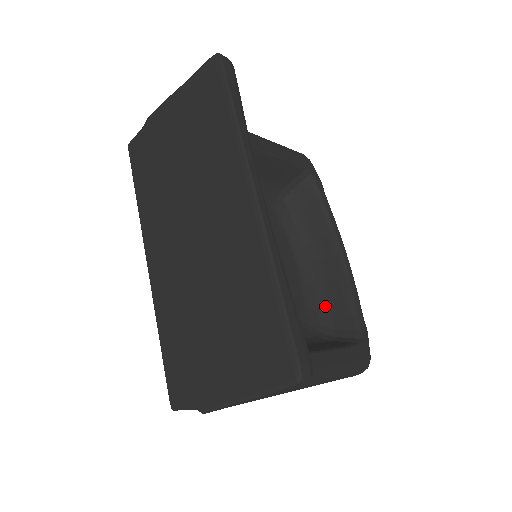
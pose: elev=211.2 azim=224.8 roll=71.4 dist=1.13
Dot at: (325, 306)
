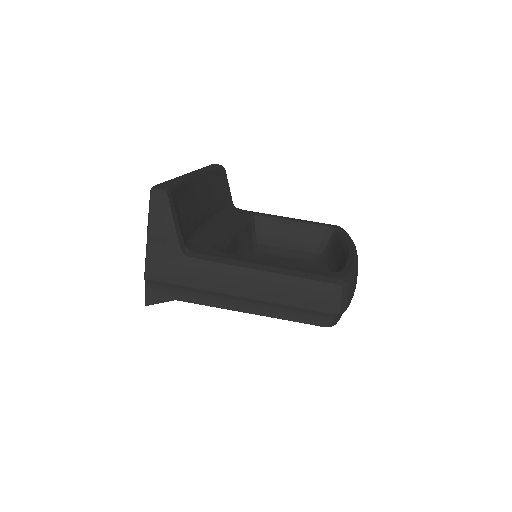
Dot at: occluded
